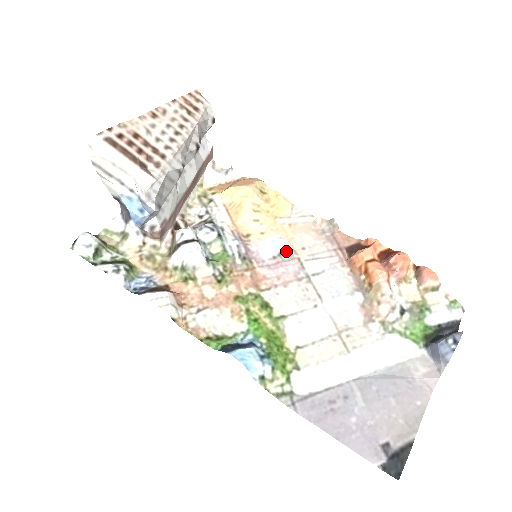
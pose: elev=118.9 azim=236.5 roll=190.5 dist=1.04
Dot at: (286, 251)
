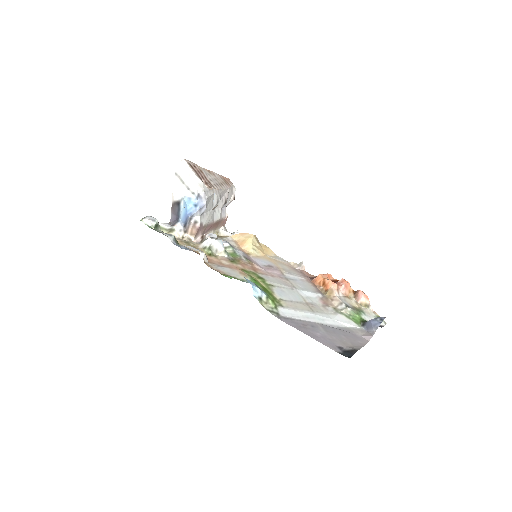
Dot at: (273, 266)
